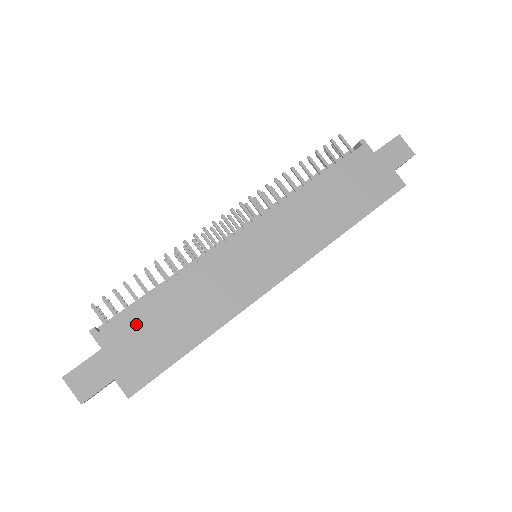
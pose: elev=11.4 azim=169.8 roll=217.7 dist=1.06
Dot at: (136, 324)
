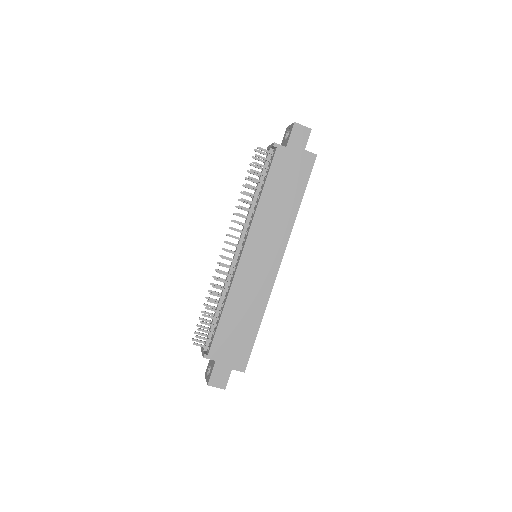
Dot at: (223, 338)
